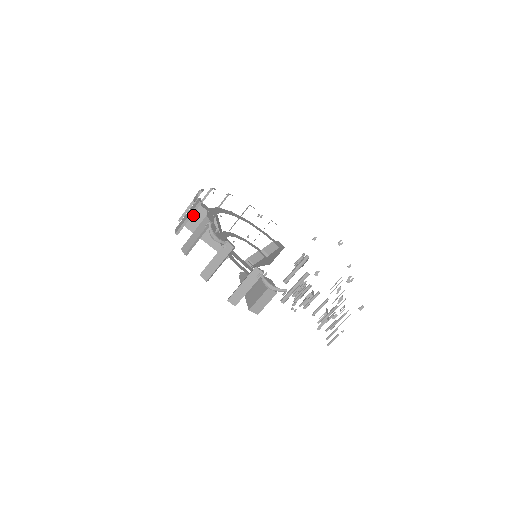
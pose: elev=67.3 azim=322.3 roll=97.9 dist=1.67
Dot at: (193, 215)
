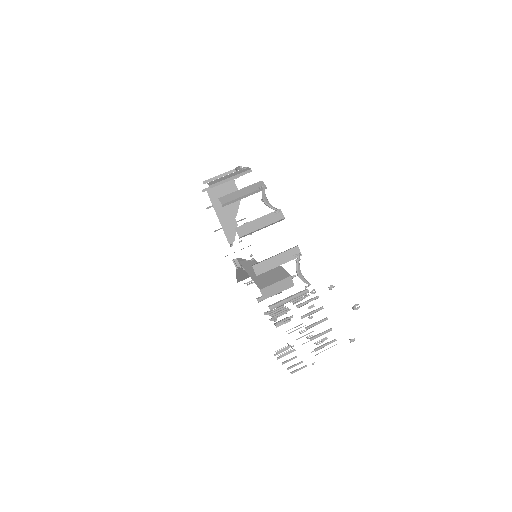
Dot at: (221, 184)
